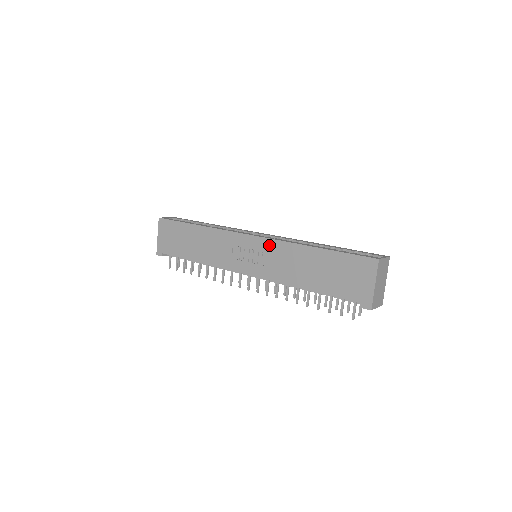
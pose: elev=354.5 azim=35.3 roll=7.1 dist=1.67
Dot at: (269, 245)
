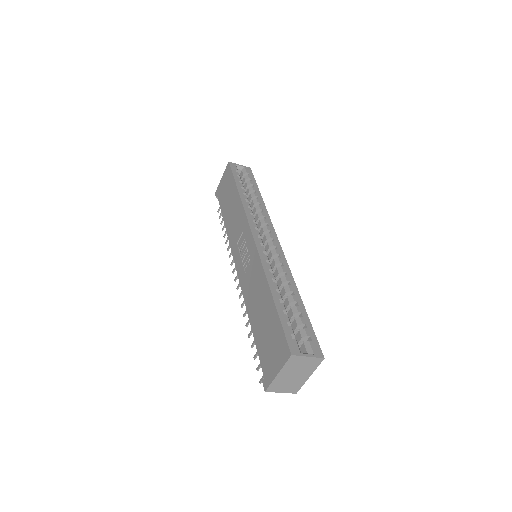
Dot at: (255, 257)
